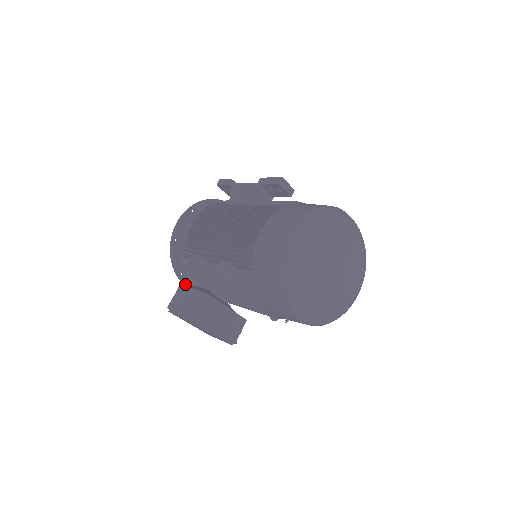
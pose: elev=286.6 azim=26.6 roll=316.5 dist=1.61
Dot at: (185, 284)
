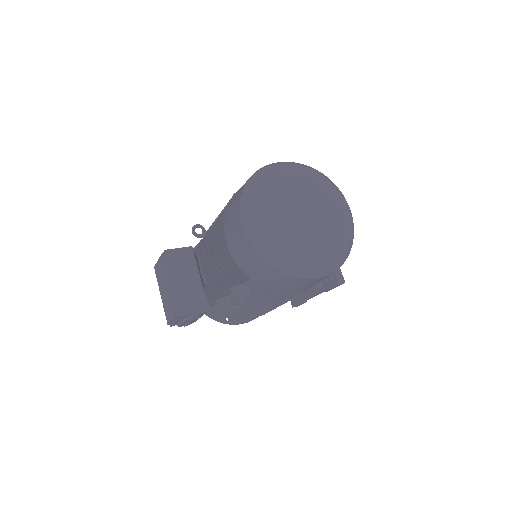
Dot at: occluded
